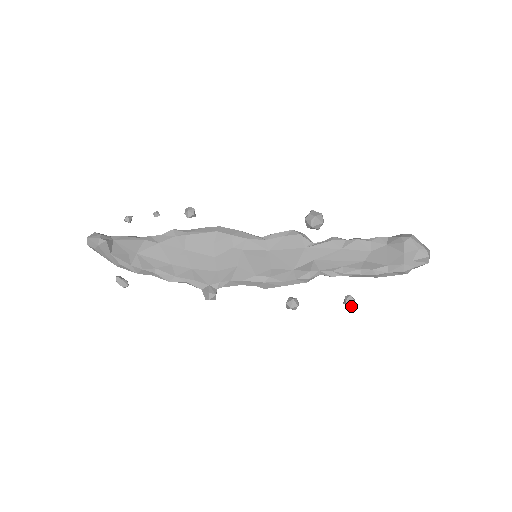
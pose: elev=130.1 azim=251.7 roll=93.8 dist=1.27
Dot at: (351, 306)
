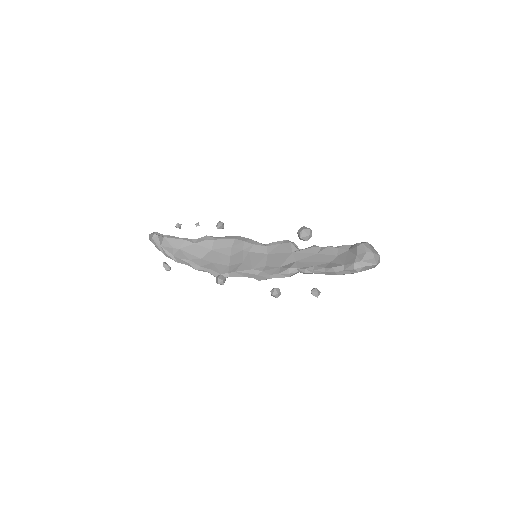
Dot at: (316, 296)
